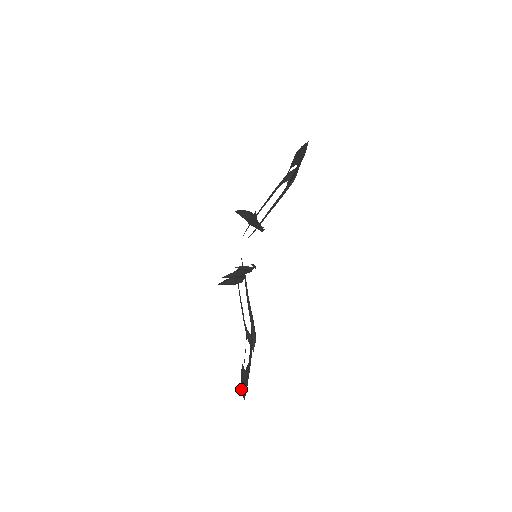
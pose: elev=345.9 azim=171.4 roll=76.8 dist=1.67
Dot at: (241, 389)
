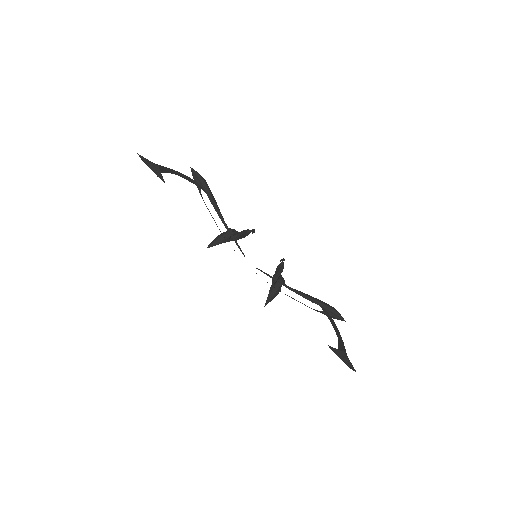
Dot at: occluded
